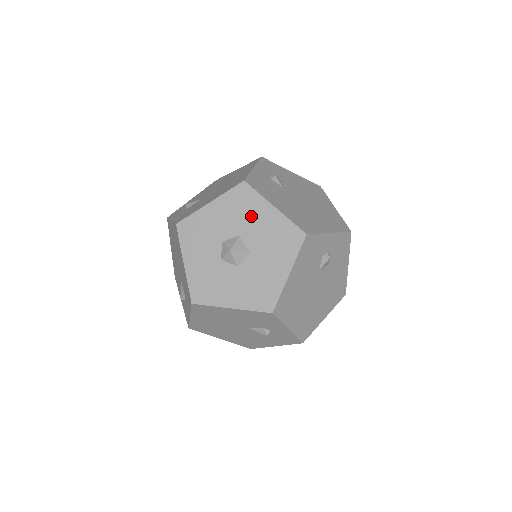
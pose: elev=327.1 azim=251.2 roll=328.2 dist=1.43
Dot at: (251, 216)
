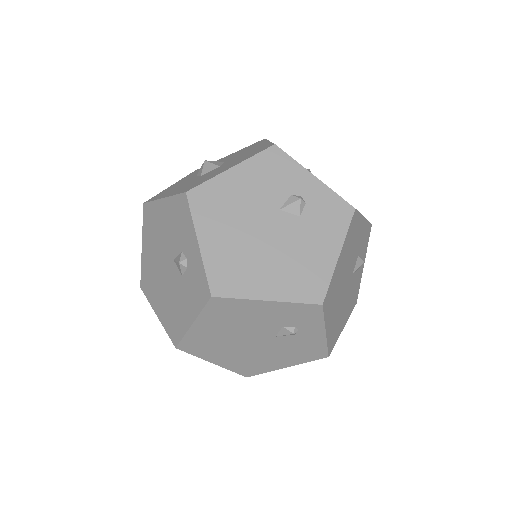
Dot at: (246, 151)
